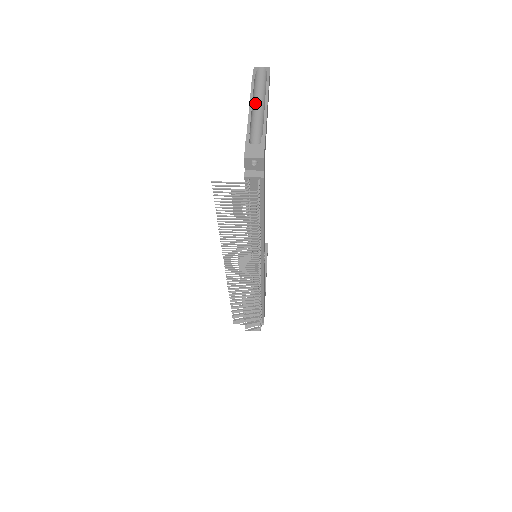
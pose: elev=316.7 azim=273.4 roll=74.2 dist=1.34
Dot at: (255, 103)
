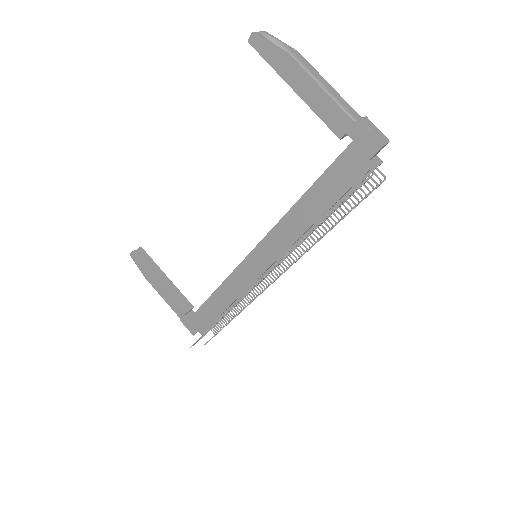
Dot at: (304, 81)
